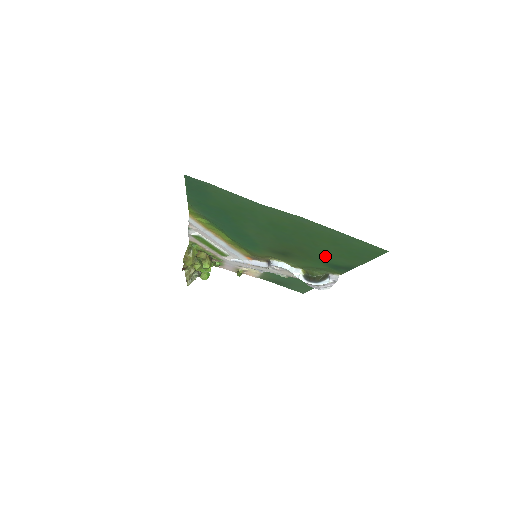
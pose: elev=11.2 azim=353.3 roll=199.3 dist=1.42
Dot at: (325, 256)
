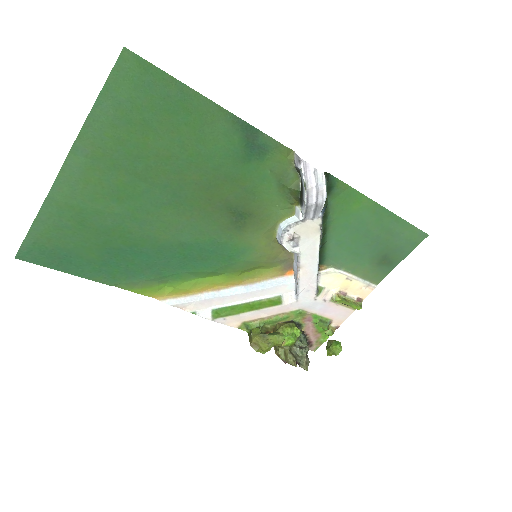
Dot at: (213, 154)
